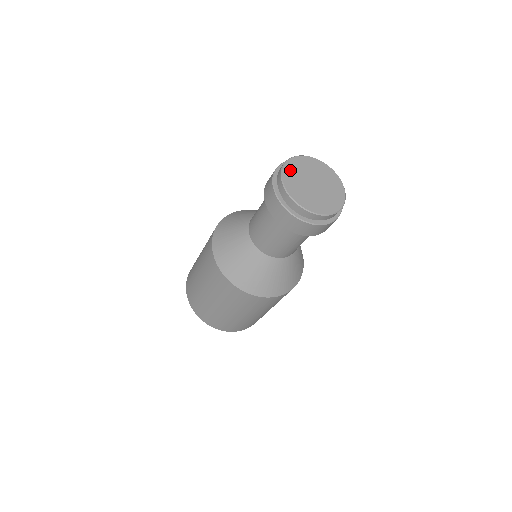
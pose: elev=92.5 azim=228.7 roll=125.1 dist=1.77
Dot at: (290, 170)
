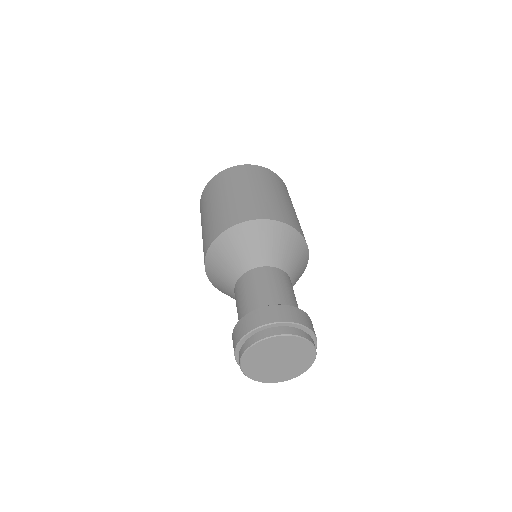
Dot at: (261, 348)
